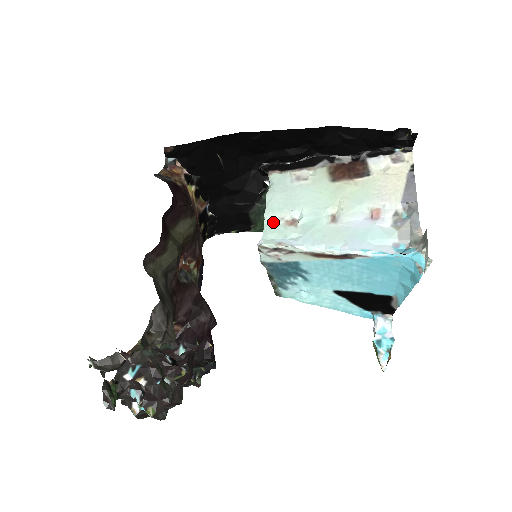
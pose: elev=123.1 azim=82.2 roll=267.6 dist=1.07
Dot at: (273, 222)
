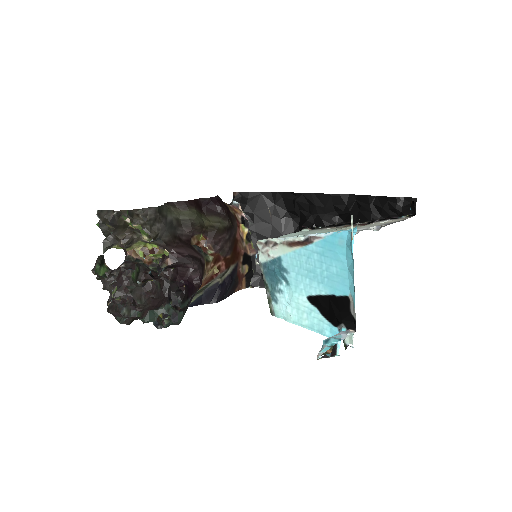
Dot at: occluded
